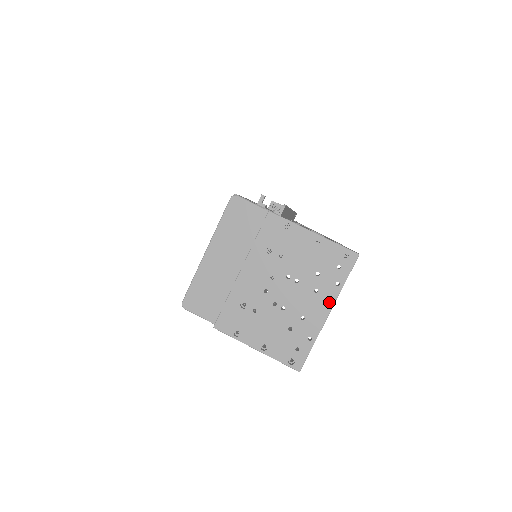
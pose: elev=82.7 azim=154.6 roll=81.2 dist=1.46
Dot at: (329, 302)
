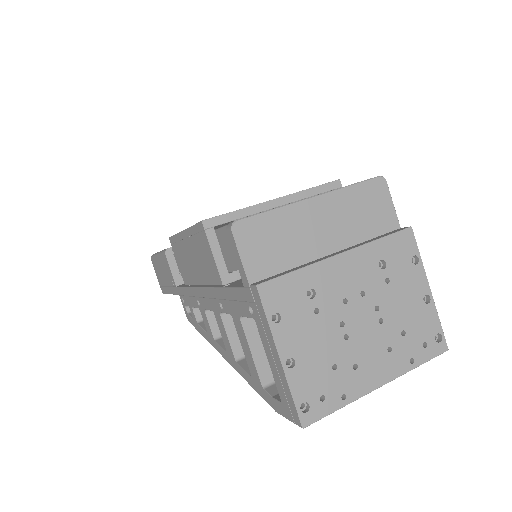
Dot at: (391, 373)
